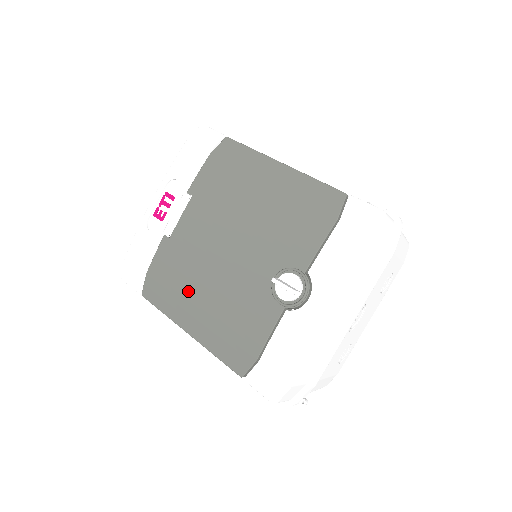
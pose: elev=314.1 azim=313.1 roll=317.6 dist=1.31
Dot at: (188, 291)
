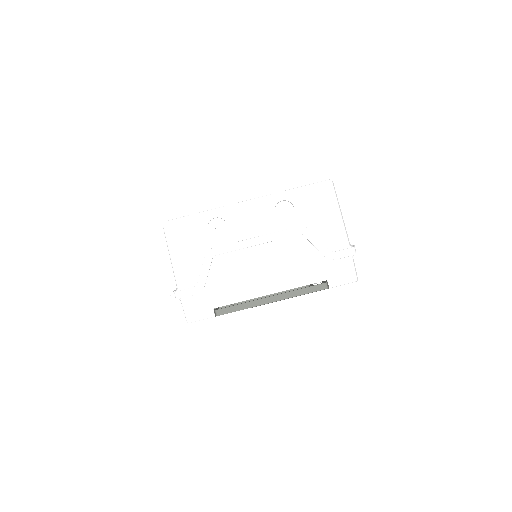
Dot at: occluded
